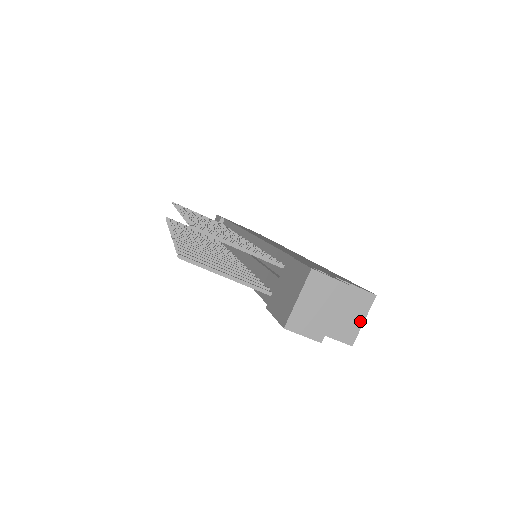
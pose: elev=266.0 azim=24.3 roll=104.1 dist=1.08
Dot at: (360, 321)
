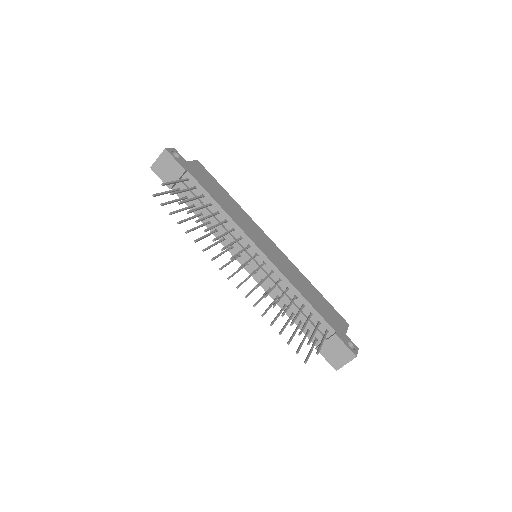
Dot at: occluded
